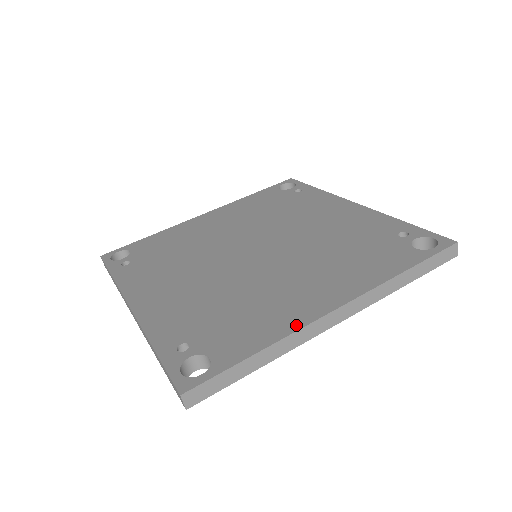
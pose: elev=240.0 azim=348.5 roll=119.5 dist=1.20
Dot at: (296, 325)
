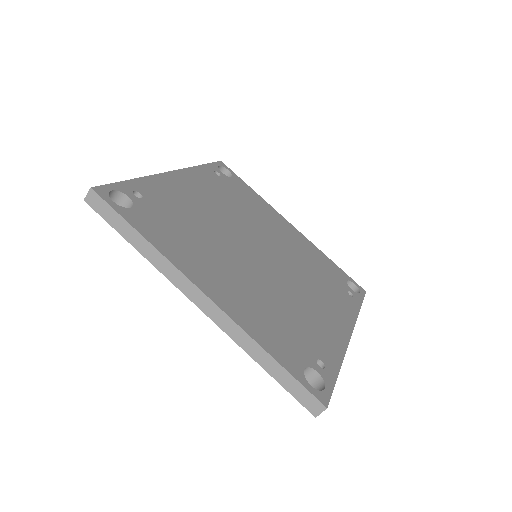
Dot at: (179, 264)
